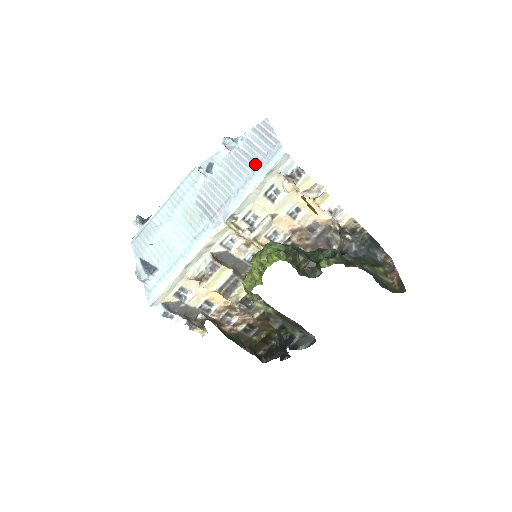
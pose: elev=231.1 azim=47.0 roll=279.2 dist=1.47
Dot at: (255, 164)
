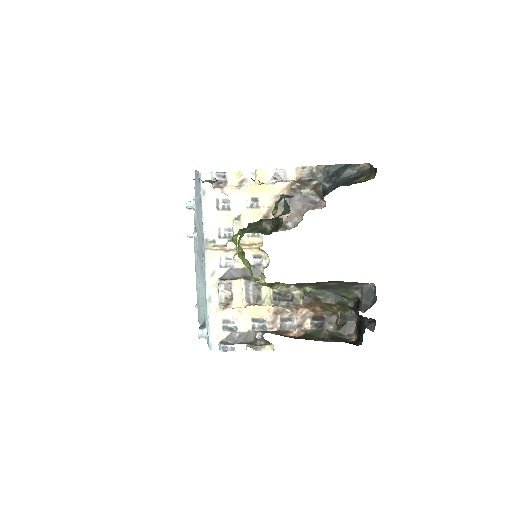
Dot at: occluded
